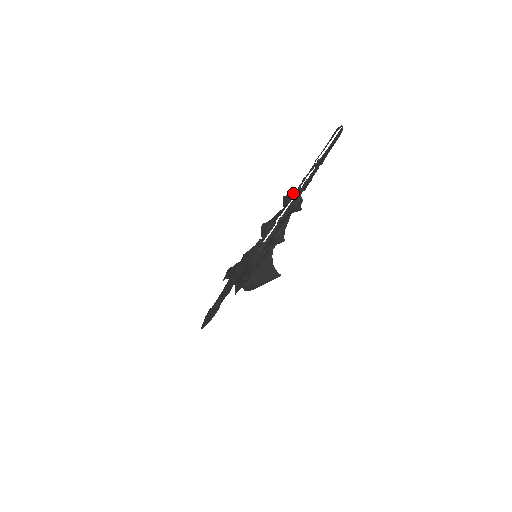
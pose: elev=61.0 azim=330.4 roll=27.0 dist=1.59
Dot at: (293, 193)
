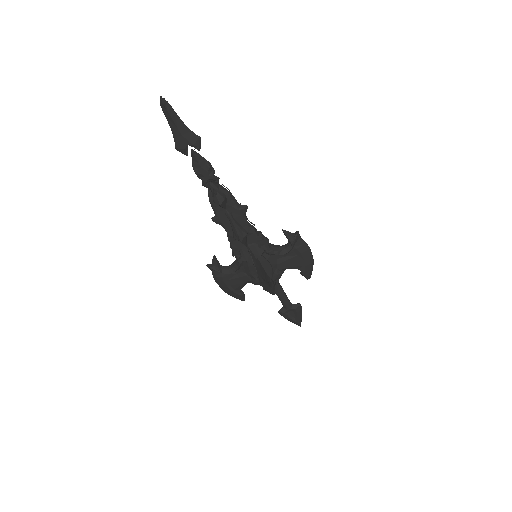
Dot at: occluded
